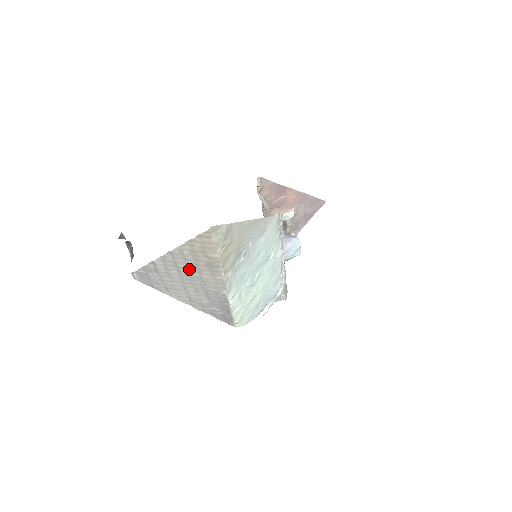
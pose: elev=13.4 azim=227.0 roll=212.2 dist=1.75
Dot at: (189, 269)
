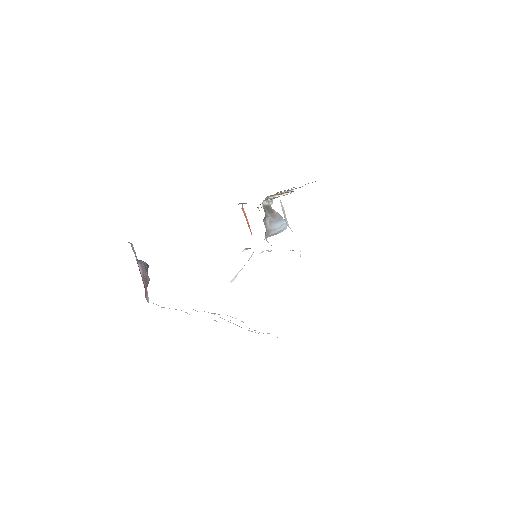
Dot at: occluded
